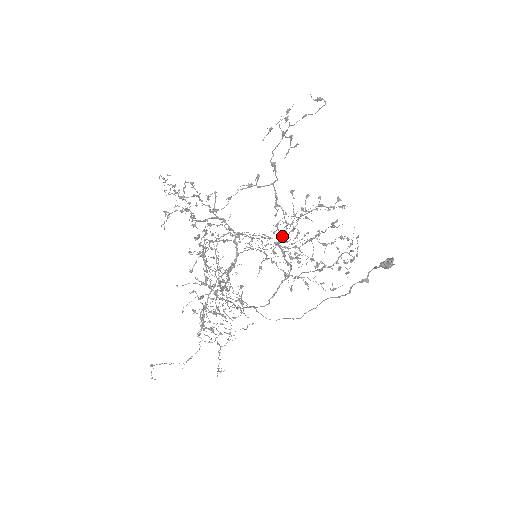
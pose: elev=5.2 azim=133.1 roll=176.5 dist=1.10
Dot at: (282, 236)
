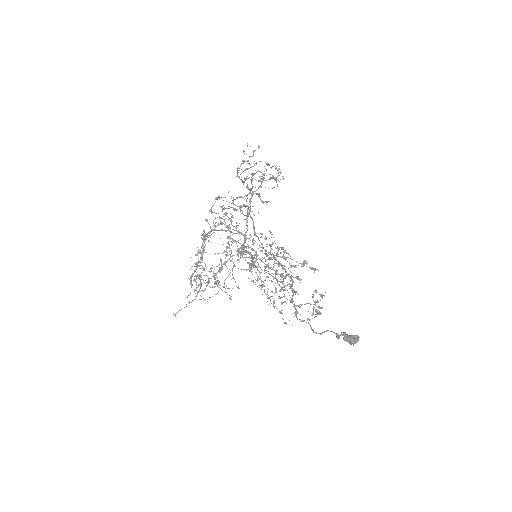
Dot at: (268, 257)
